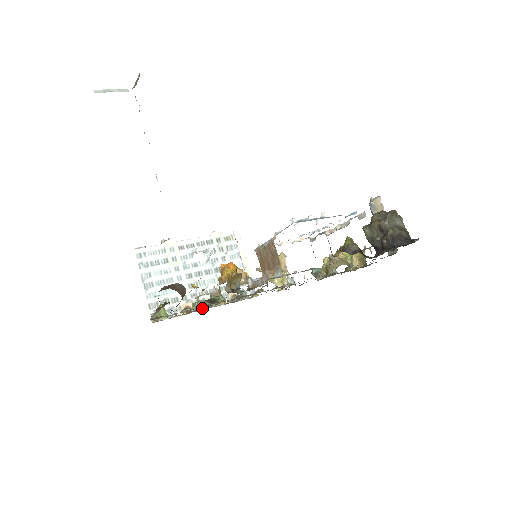
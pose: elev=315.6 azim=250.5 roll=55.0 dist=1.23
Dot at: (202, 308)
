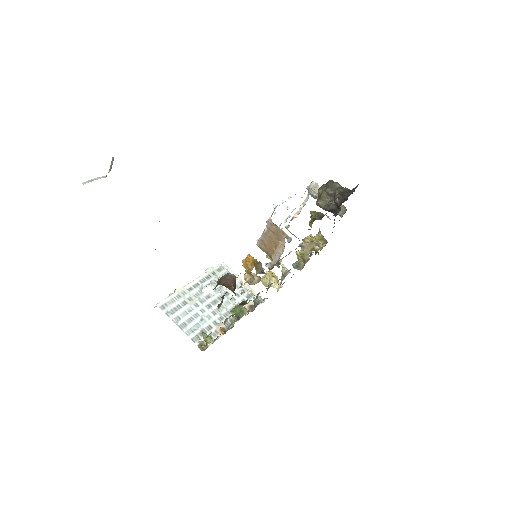
Dot at: (234, 322)
